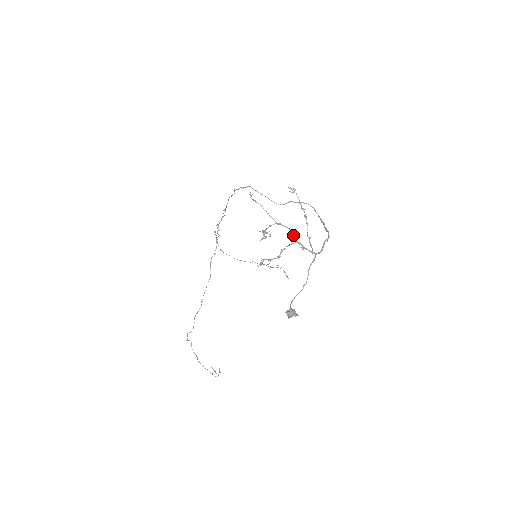
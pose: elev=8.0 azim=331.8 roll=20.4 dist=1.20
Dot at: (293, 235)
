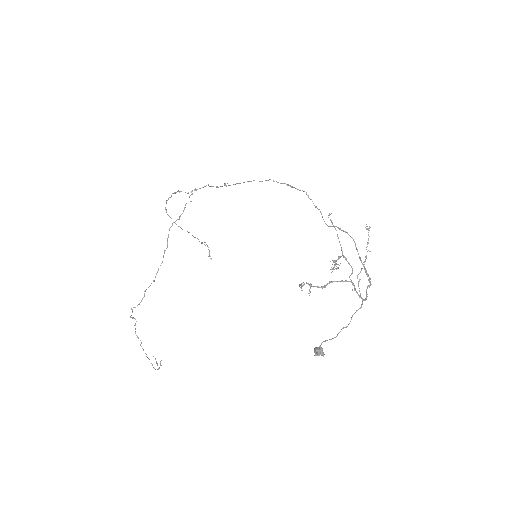
Dot at: (352, 273)
